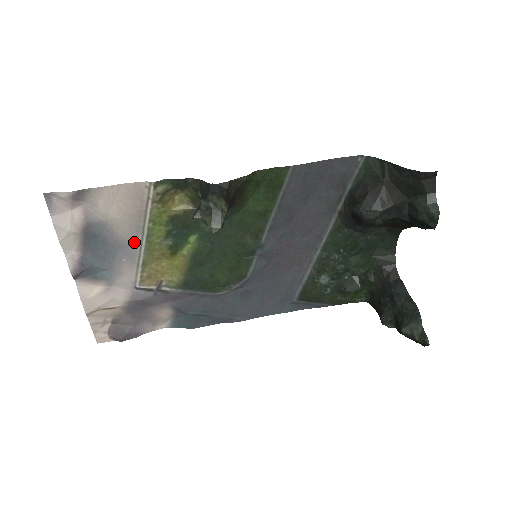
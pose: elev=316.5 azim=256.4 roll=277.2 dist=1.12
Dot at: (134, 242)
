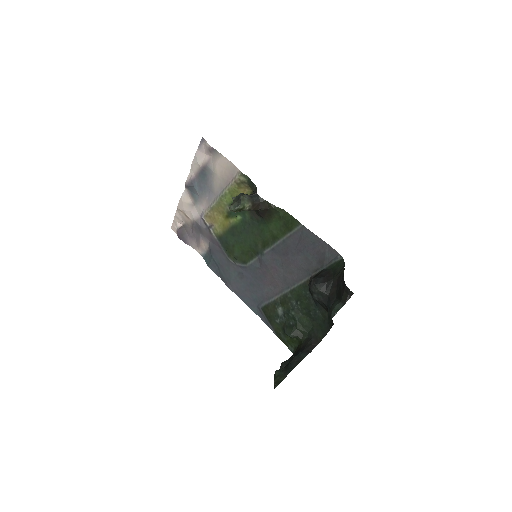
Dot at: (216, 193)
